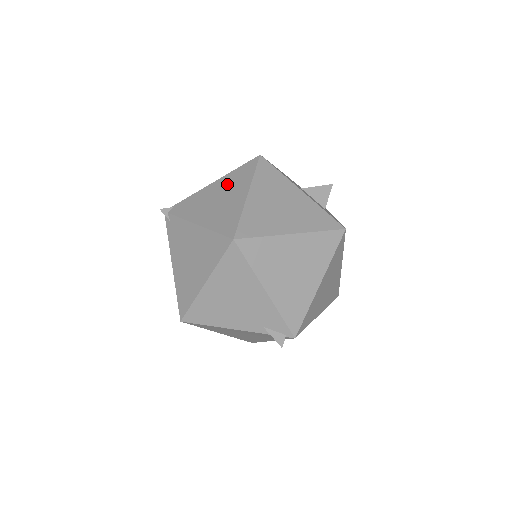
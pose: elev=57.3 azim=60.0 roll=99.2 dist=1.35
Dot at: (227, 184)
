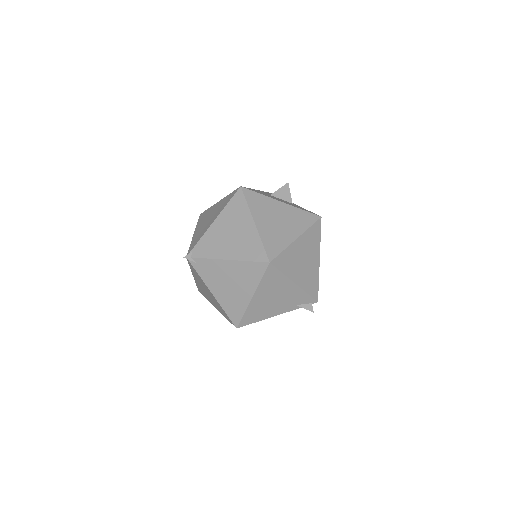
Dot at: (229, 219)
